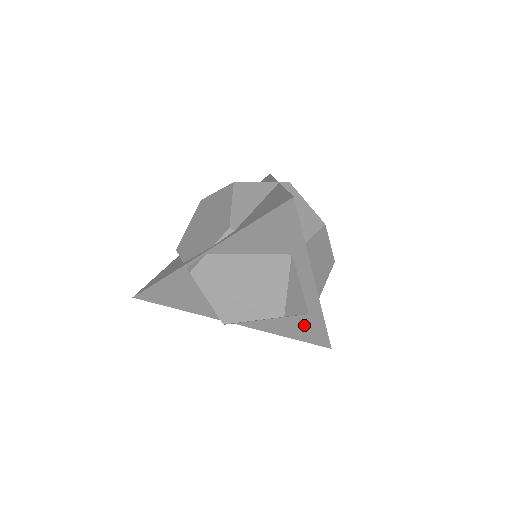
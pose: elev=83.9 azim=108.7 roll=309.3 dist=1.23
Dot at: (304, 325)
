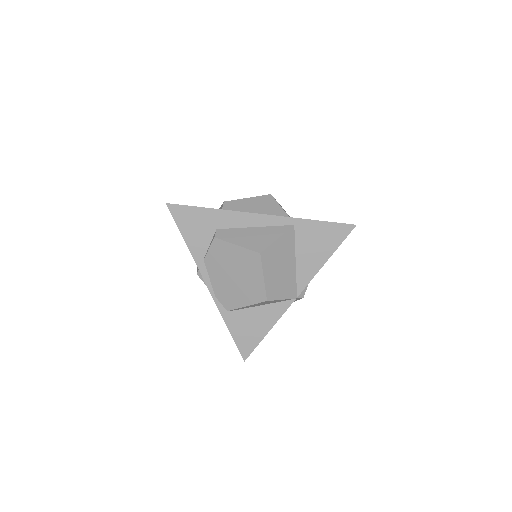
Dot at: occluded
